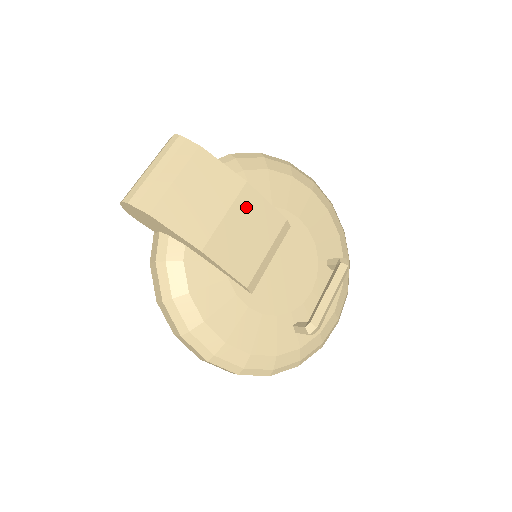
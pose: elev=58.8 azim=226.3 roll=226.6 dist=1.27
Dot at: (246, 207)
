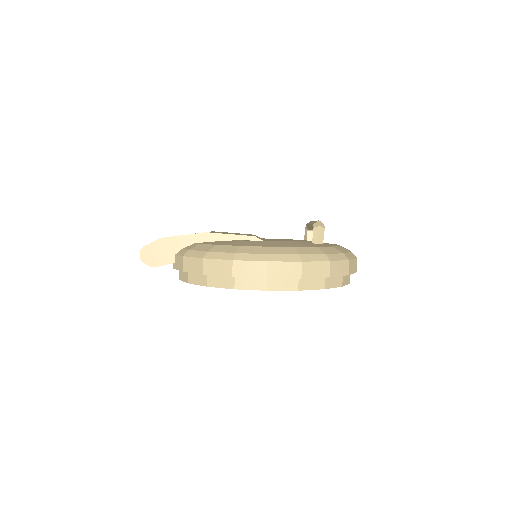
Dot at: occluded
